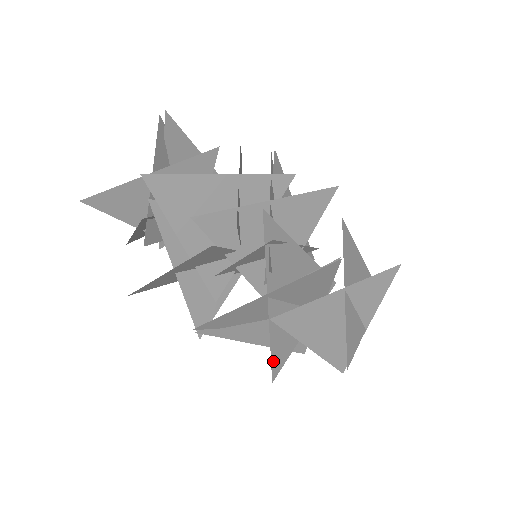
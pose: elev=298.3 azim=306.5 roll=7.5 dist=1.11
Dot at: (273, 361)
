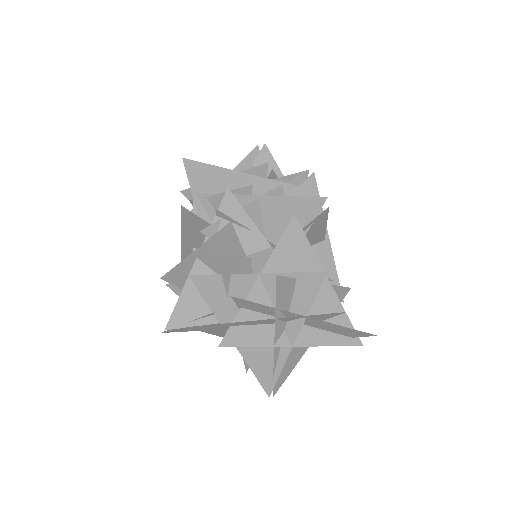
Dot at: (176, 313)
